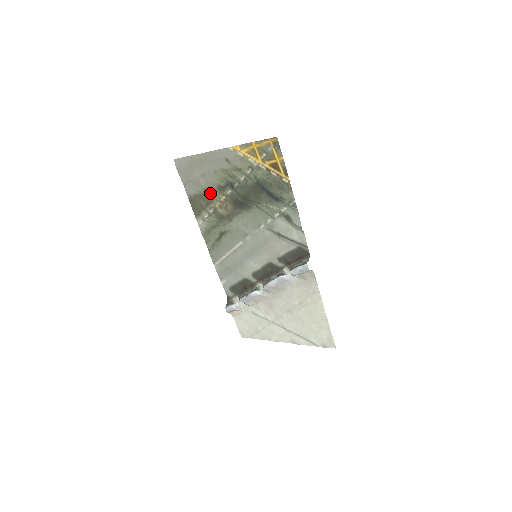
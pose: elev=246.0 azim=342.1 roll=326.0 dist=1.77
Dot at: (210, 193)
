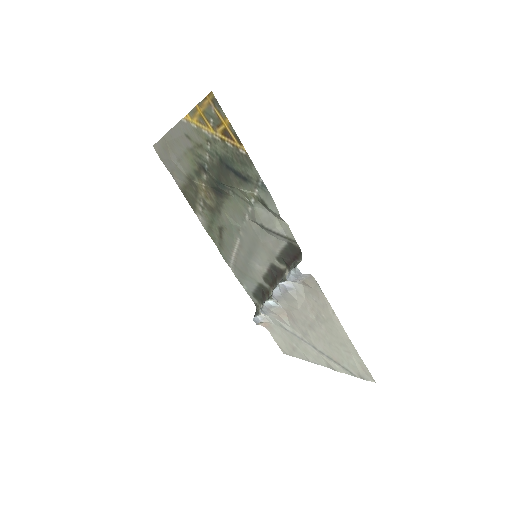
Dot at: (192, 181)
